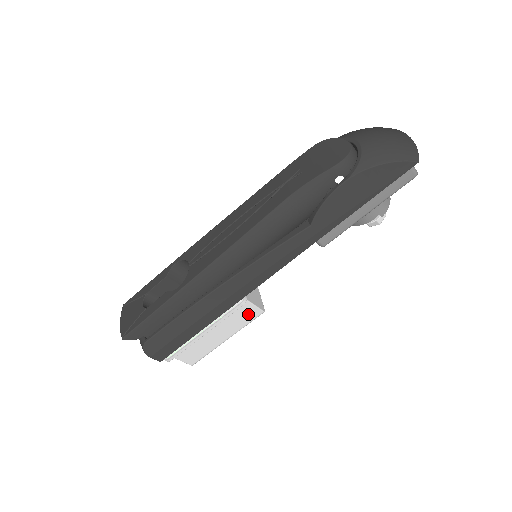
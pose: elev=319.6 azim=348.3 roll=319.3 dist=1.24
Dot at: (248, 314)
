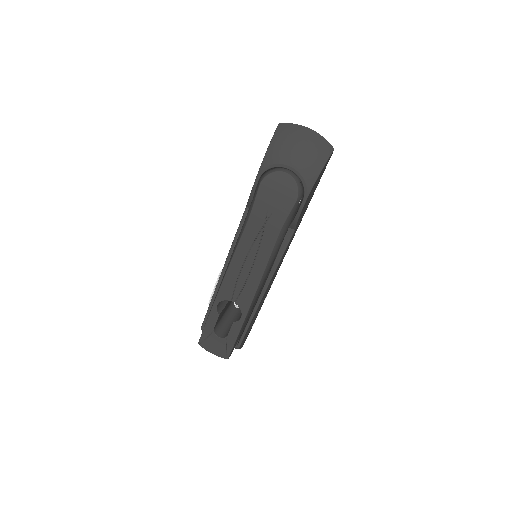
Dot at: occluded
